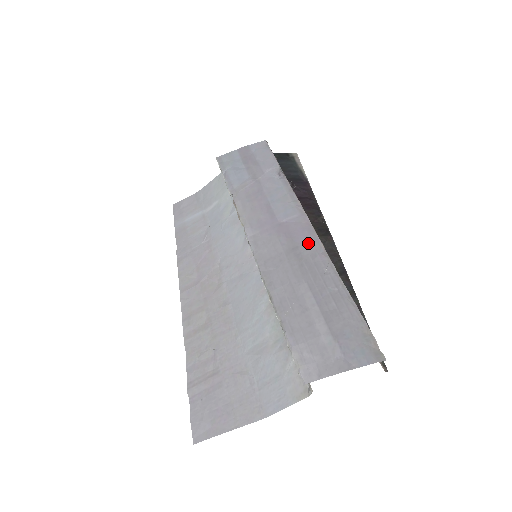
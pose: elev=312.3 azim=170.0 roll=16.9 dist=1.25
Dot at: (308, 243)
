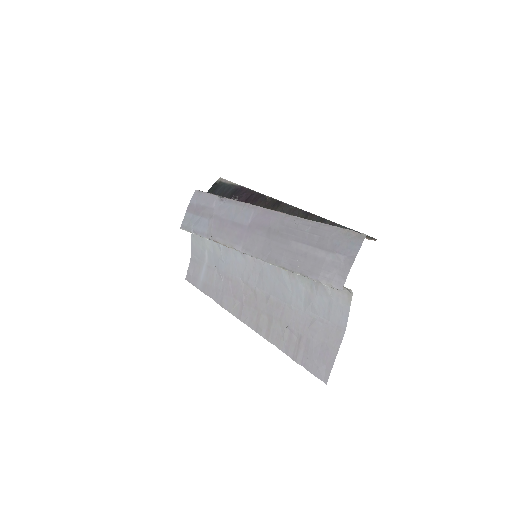
Dot at: (273, 220)
